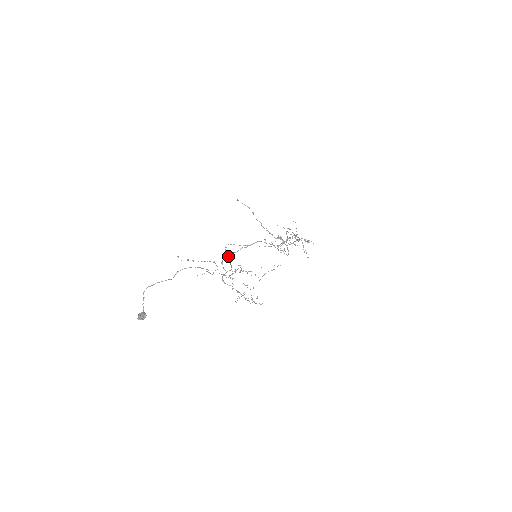
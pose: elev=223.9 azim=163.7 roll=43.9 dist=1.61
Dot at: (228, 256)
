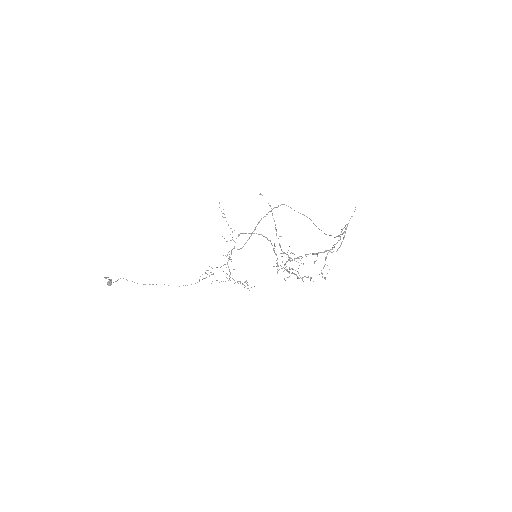
Dot at: (246, 233)
